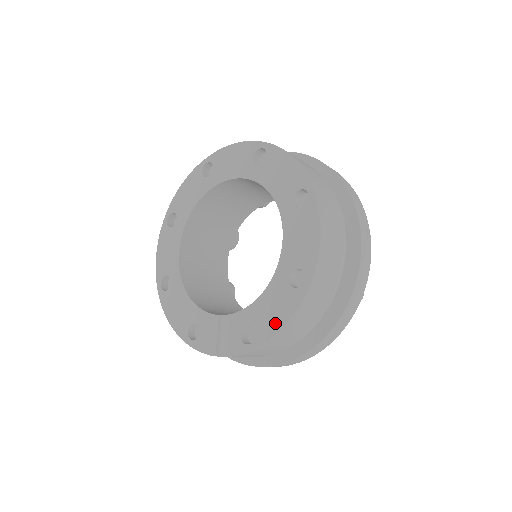
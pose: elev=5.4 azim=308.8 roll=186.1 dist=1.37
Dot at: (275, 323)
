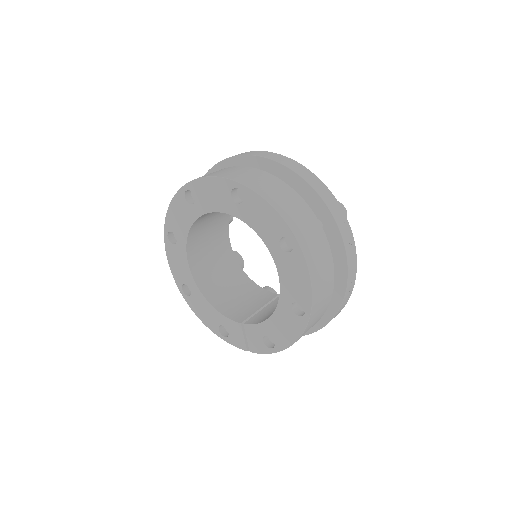
Dot at: (288, 338)
